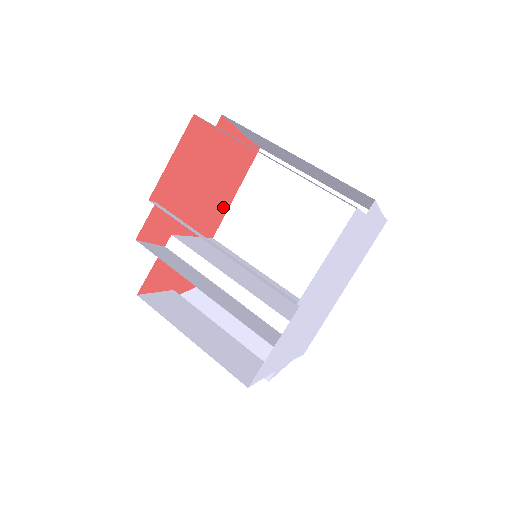
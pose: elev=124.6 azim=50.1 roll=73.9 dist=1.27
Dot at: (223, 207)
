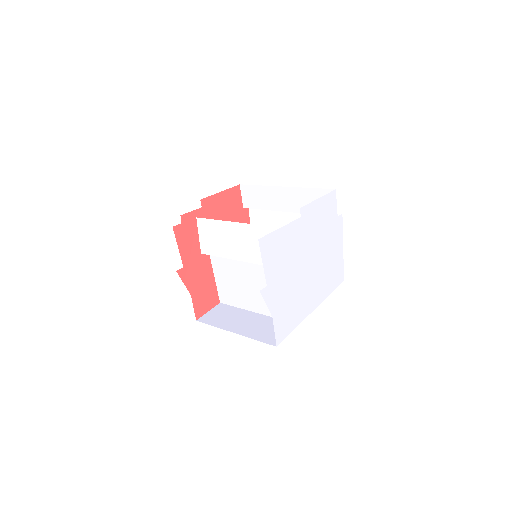
Dot at: occluded
